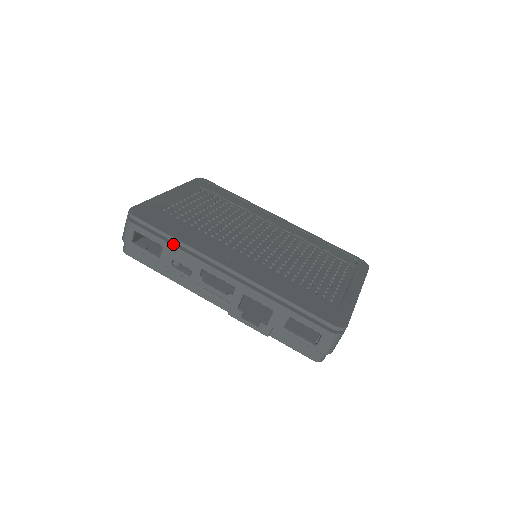
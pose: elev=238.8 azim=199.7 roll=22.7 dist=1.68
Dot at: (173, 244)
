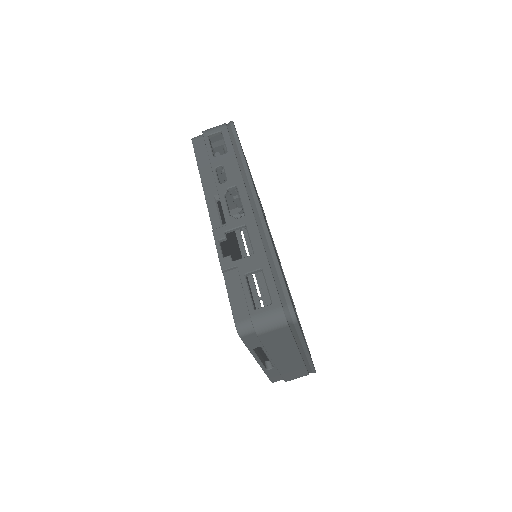
Dot at: (237, 158)
